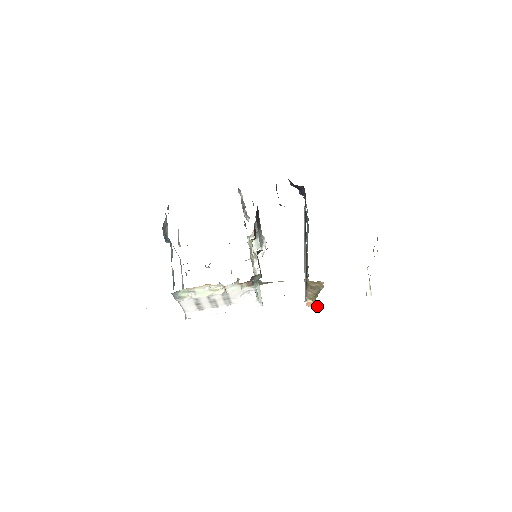
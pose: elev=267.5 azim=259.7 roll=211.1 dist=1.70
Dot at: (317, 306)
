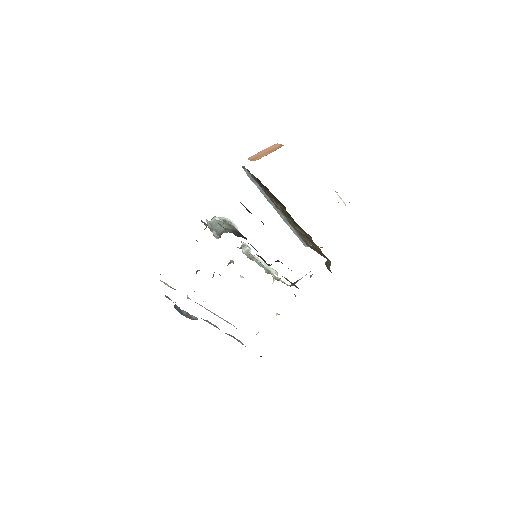
Dot at: occluded
